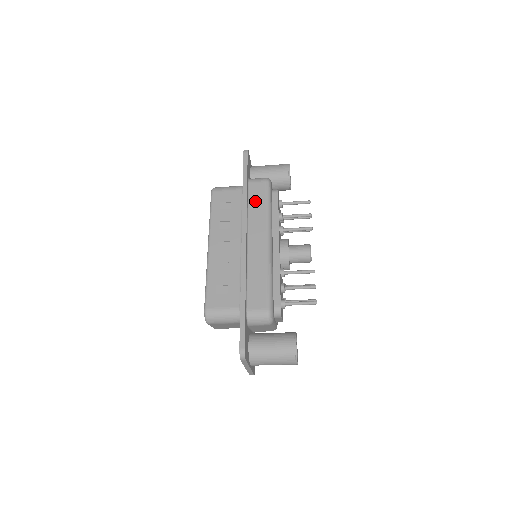
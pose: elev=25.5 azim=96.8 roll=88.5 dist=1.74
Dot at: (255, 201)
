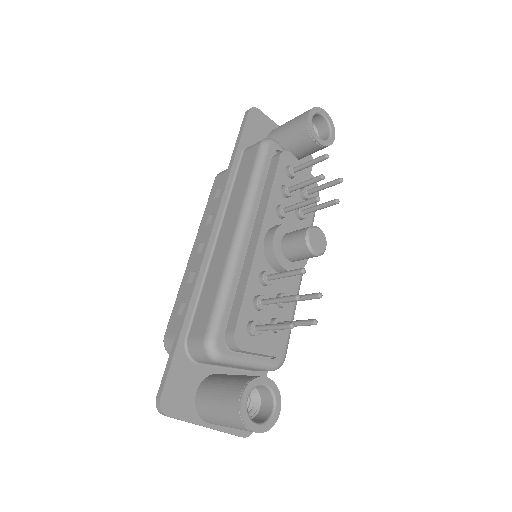
Dot at: (241, 176)
